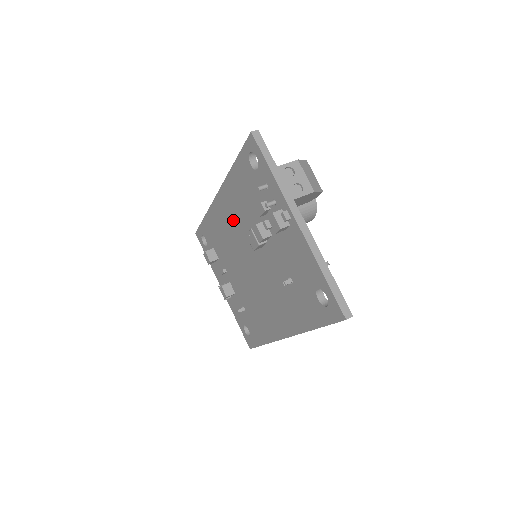
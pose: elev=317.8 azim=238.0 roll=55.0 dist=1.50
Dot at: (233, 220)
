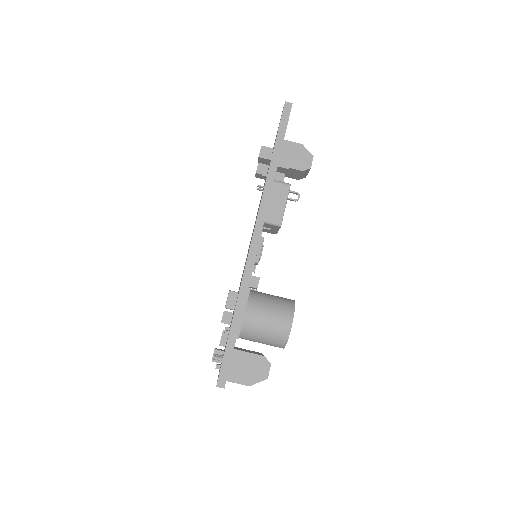
Dot at: occluded
